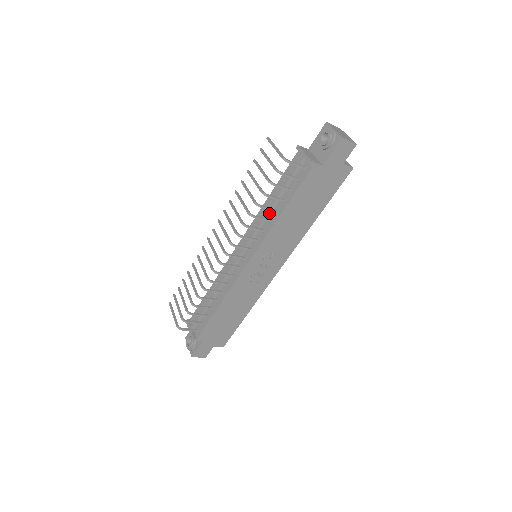
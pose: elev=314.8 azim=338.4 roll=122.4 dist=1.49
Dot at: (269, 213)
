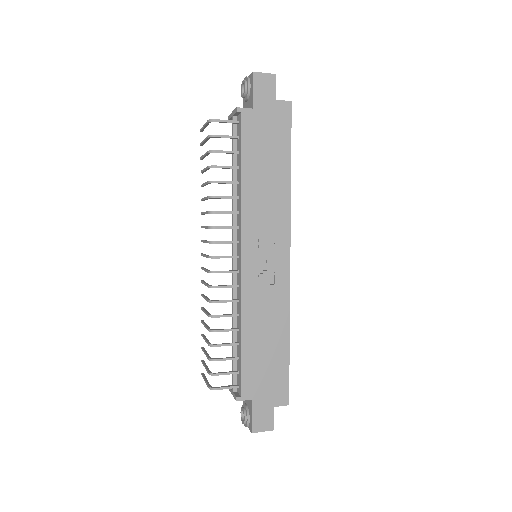
Dot at: (235, 193)
